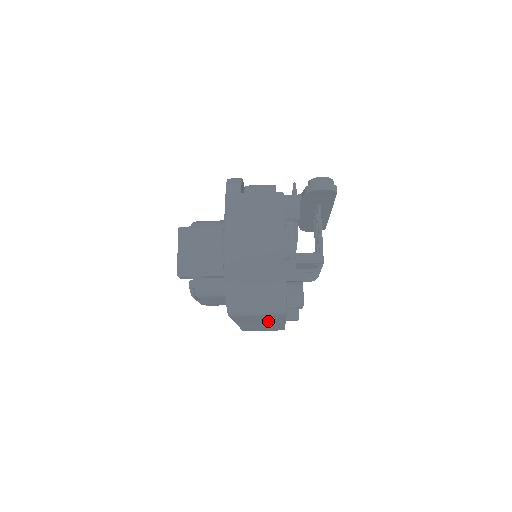
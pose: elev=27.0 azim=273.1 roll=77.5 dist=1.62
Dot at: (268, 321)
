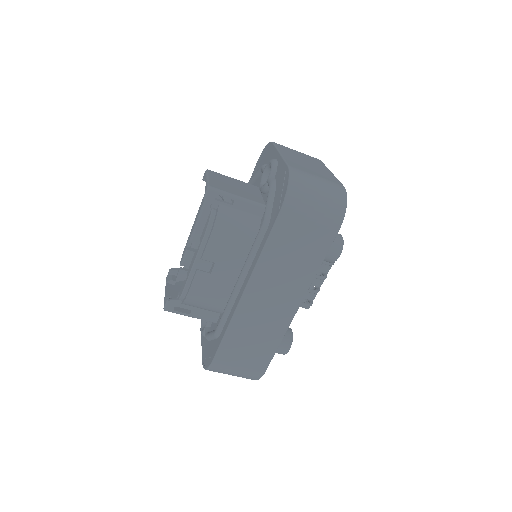
Dot at: (295, 274)
